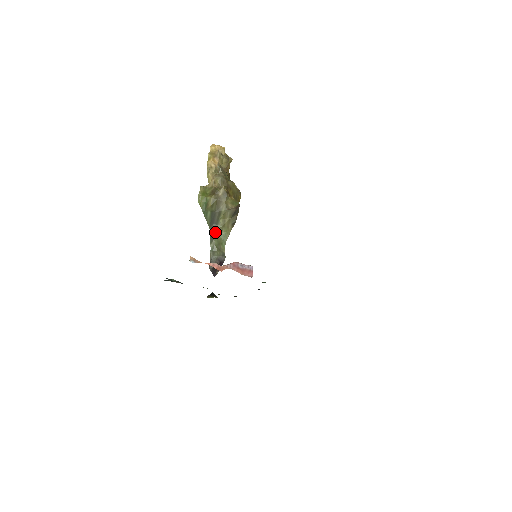
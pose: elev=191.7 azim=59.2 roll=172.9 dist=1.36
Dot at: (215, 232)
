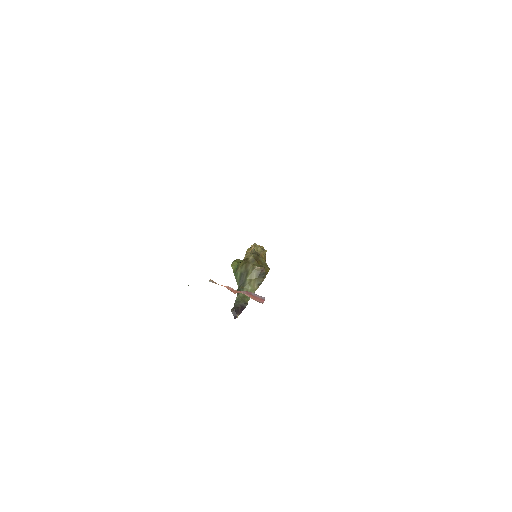
Dot at: (242, 289)
